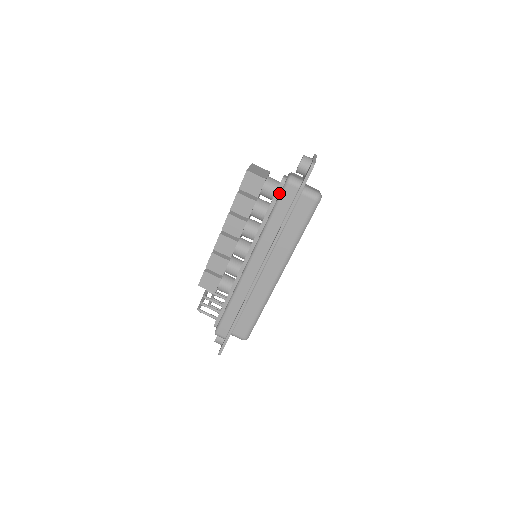
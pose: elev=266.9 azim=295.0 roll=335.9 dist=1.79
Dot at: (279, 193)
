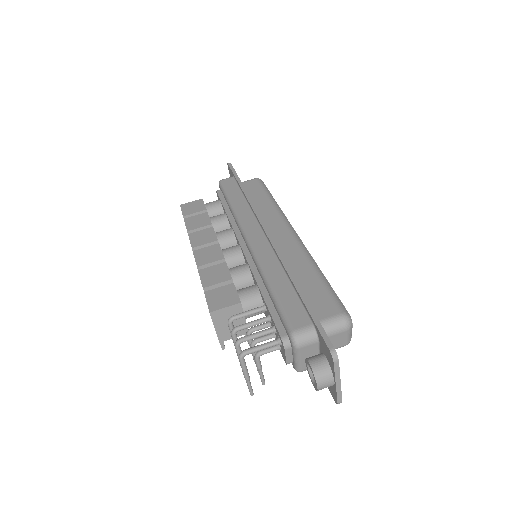
Dot at: (222, 195)
